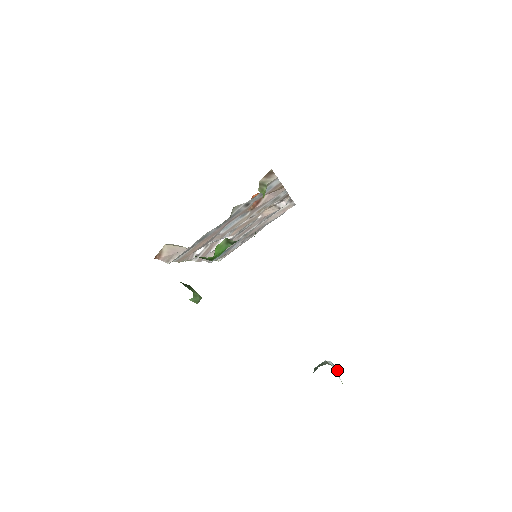
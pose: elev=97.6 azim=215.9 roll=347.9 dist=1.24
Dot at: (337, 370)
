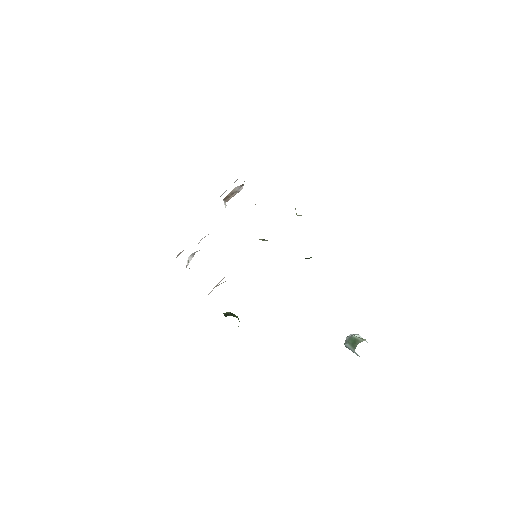
Dot at: occluded
